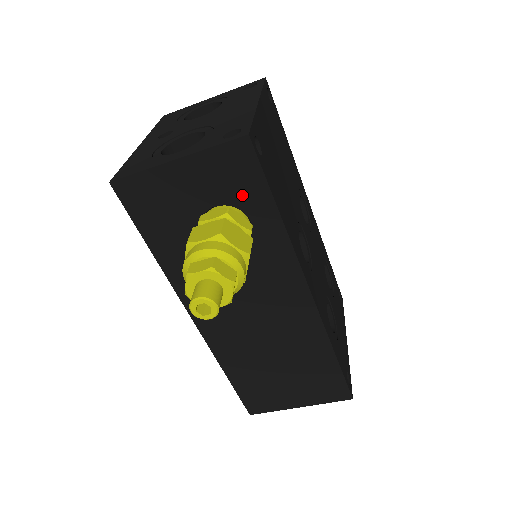
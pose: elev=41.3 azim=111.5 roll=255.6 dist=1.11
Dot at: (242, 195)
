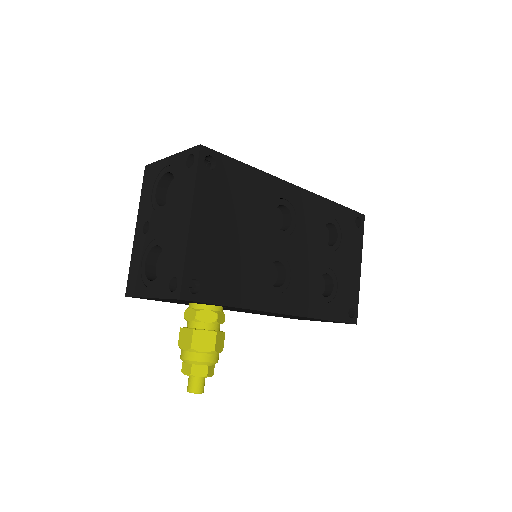
Dot at: occluded
